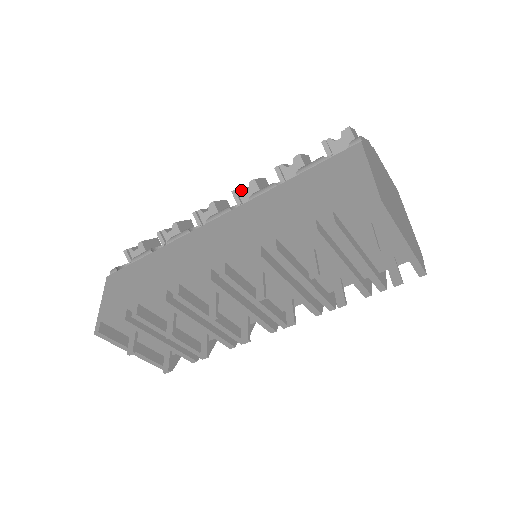
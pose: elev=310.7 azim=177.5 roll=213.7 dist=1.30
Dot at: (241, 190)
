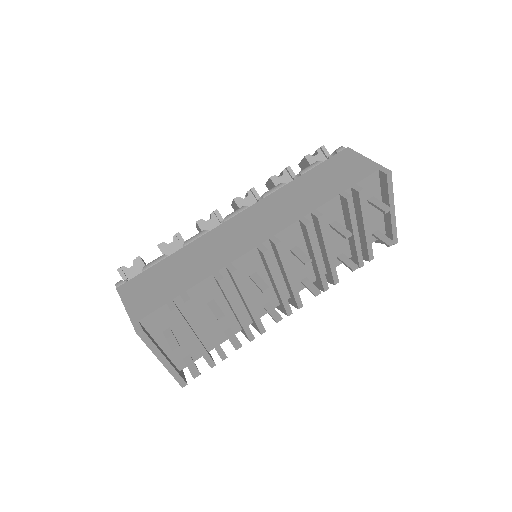
Dot at: (241, 198)
